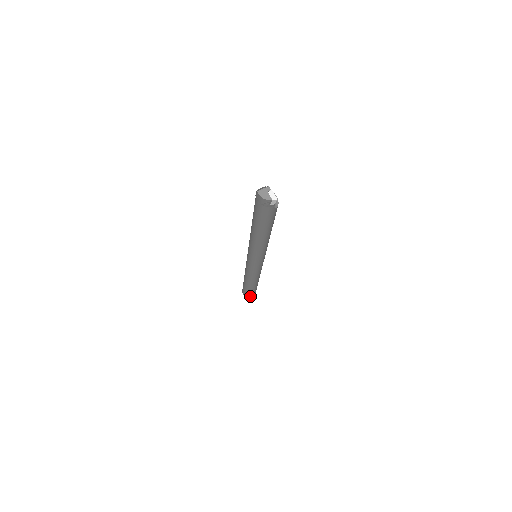
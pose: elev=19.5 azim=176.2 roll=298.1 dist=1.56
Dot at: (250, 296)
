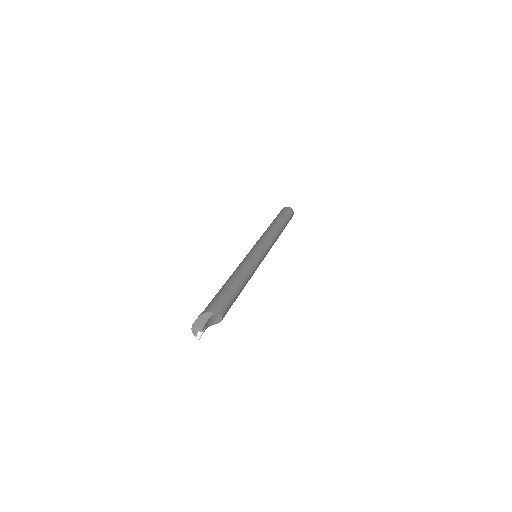
Dot at: occluded
